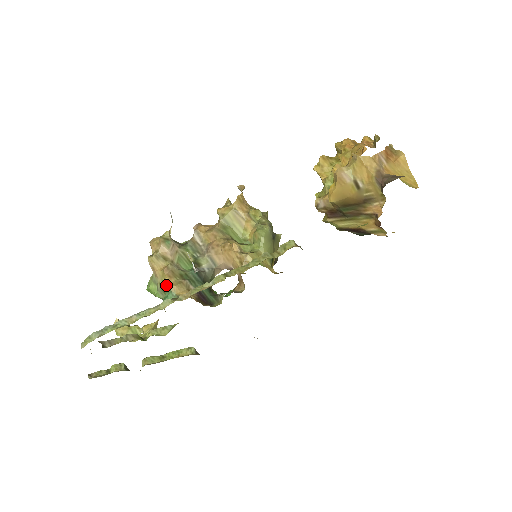
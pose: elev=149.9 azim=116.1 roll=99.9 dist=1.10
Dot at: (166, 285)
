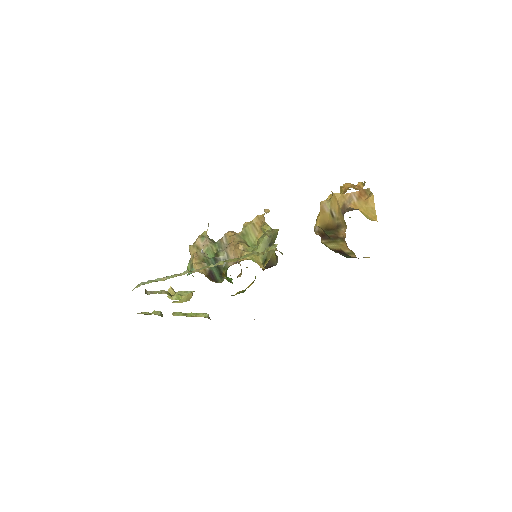
Dot at: (192, 264)
